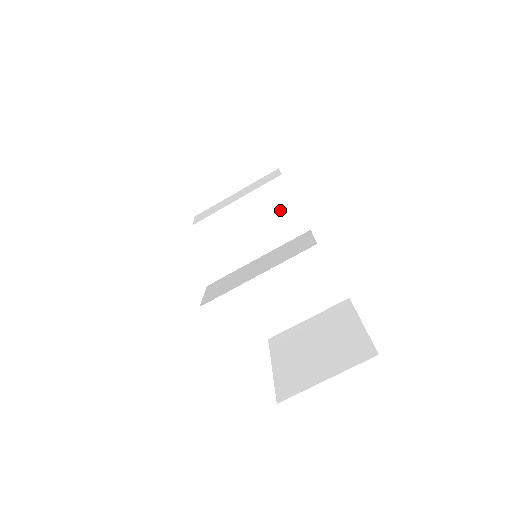
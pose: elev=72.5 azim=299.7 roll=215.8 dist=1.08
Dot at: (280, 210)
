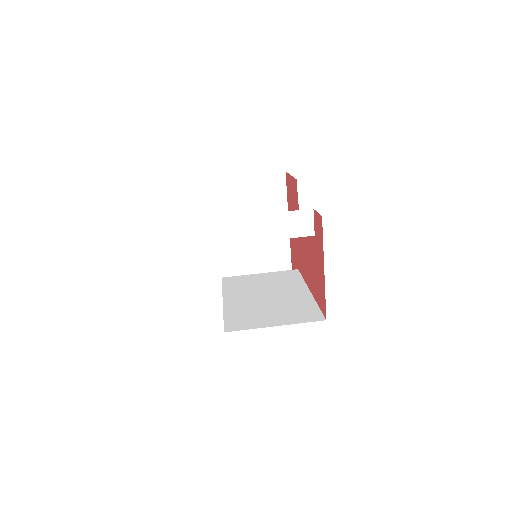
Dot at: (288, 279)
